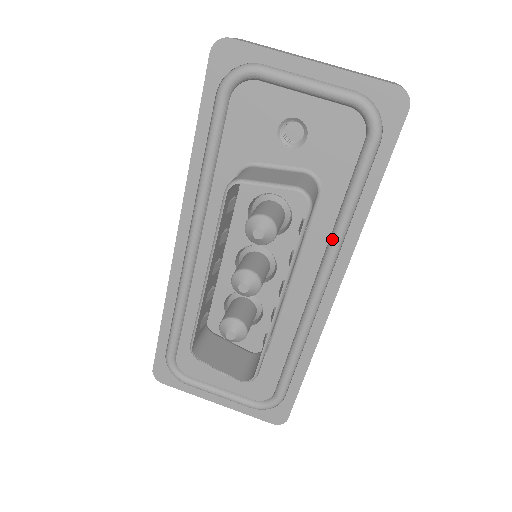
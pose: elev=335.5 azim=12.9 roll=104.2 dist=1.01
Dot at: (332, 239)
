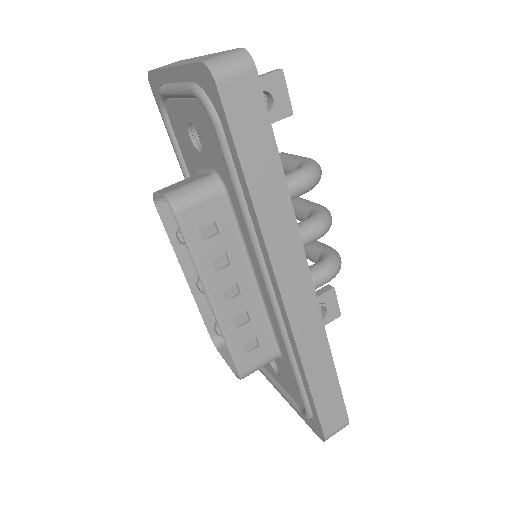
Dot at: (250, 238)
